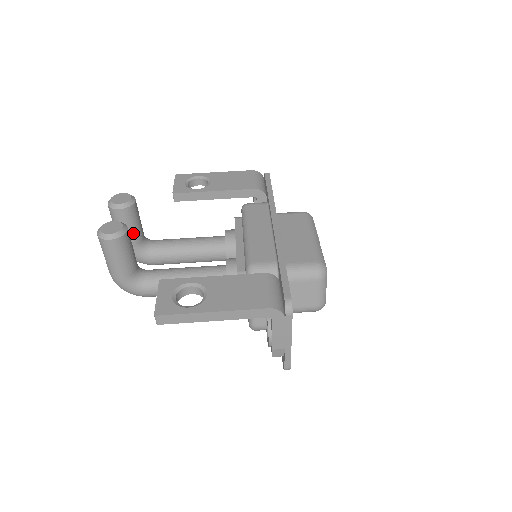
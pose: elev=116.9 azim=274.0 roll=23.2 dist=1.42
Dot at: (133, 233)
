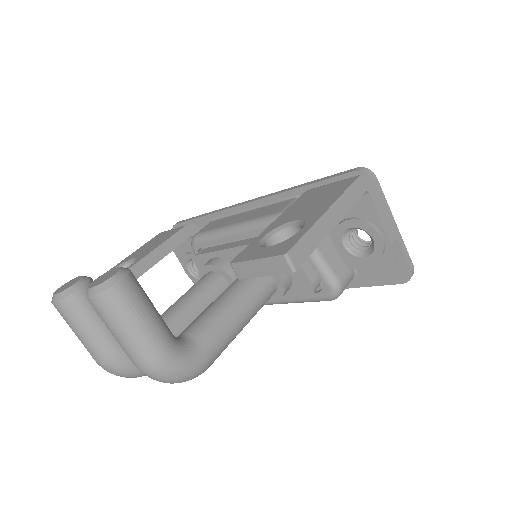
Dot at: occluded
